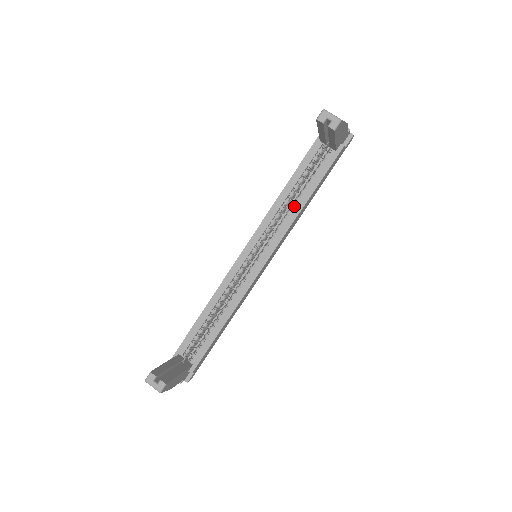
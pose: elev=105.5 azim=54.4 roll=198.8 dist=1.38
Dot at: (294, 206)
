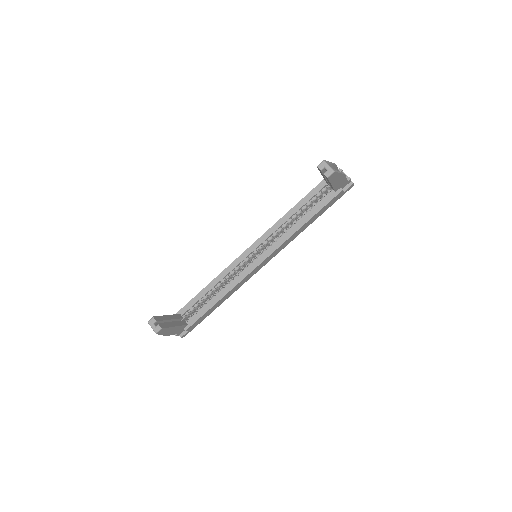
Dot at: (294, 226)
